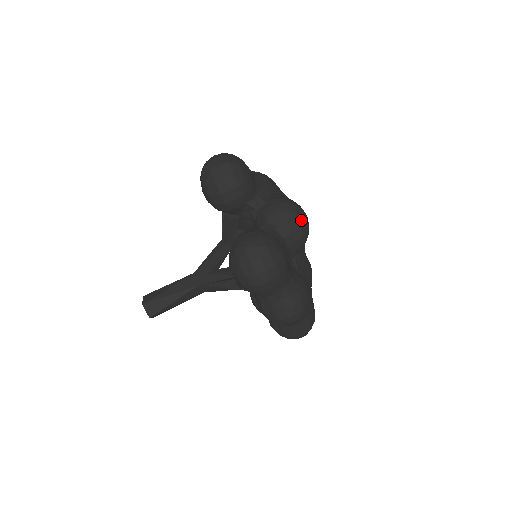
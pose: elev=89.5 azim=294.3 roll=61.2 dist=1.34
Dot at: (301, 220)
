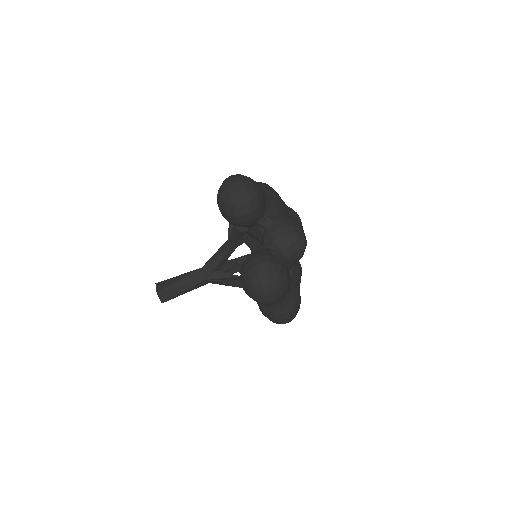
Dot at: (302, 242)
